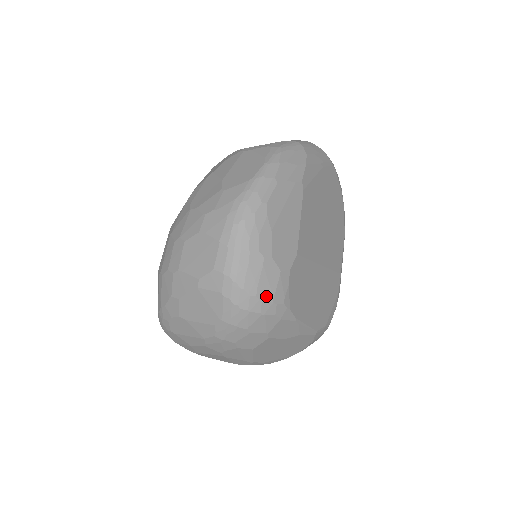
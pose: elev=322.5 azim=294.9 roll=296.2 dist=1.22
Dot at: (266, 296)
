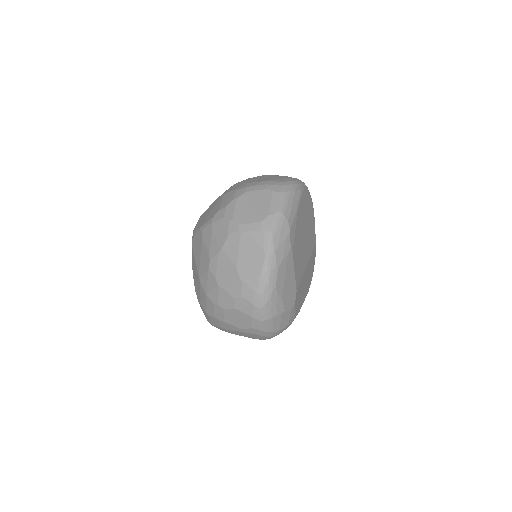
Dot at: (285, 325)
